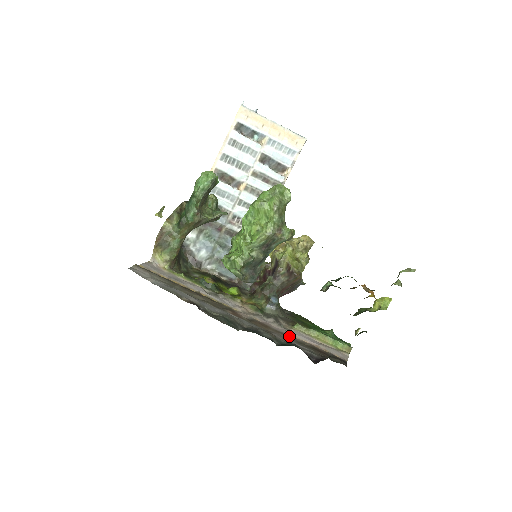
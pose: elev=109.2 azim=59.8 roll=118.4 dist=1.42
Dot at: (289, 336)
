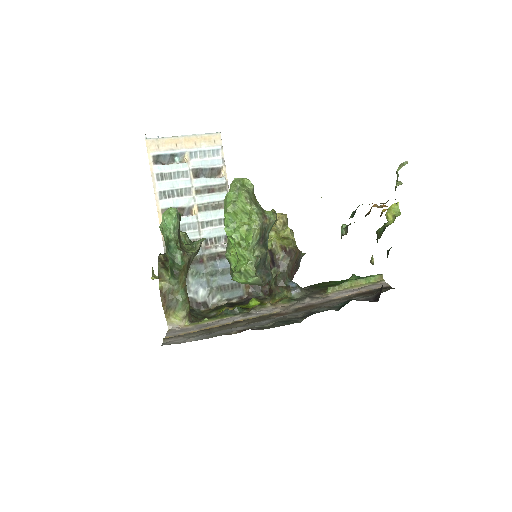
Dot at: (334, 300)
